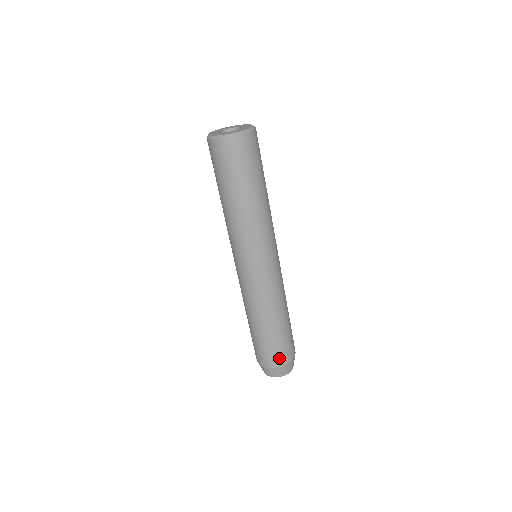
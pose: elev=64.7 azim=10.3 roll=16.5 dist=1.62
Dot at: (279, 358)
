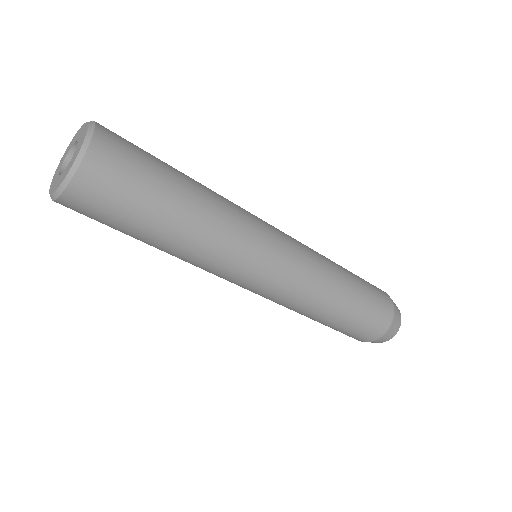
Dot at: (384, 314)
